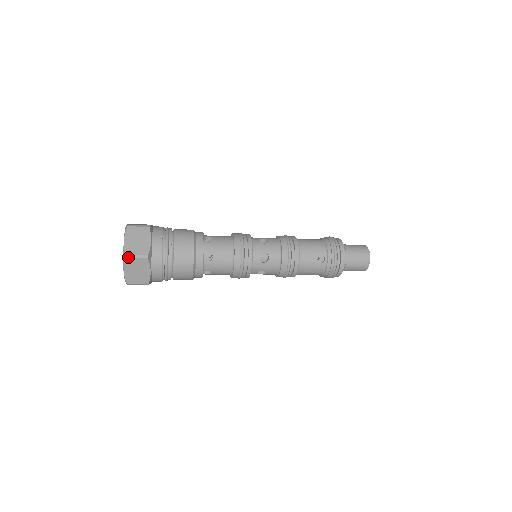
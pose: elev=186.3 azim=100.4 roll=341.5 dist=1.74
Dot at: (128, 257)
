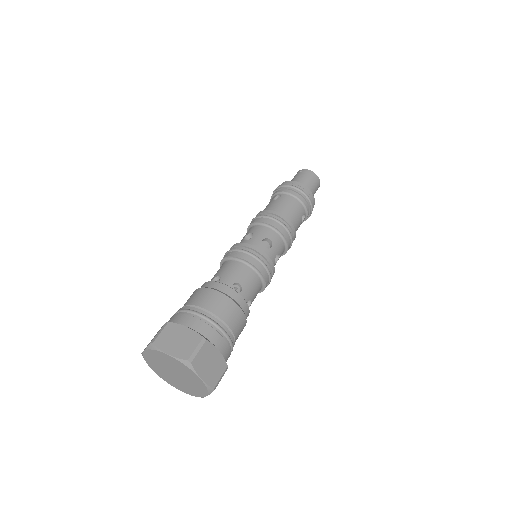
Dot at: occluded
